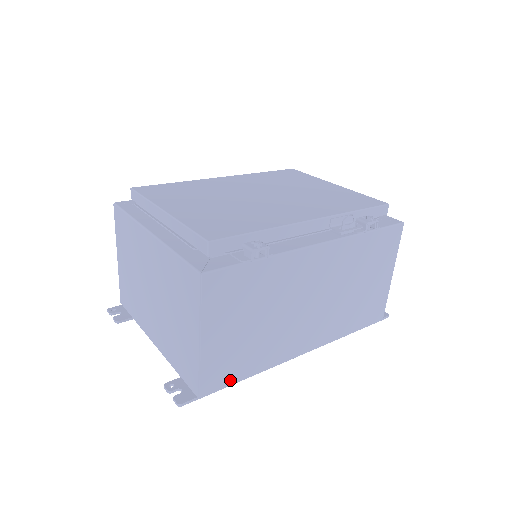
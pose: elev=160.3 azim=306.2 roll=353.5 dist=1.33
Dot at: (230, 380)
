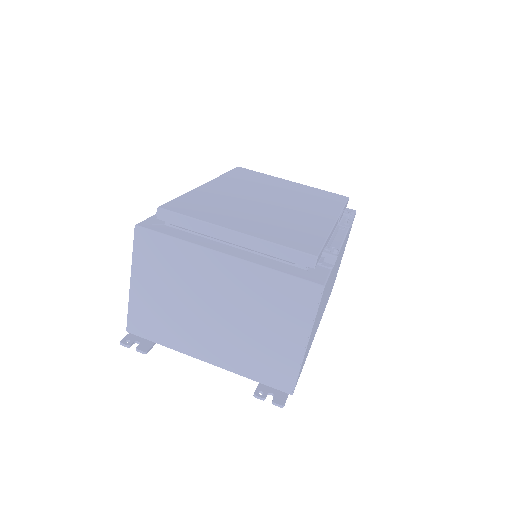
Dot at: occluded
